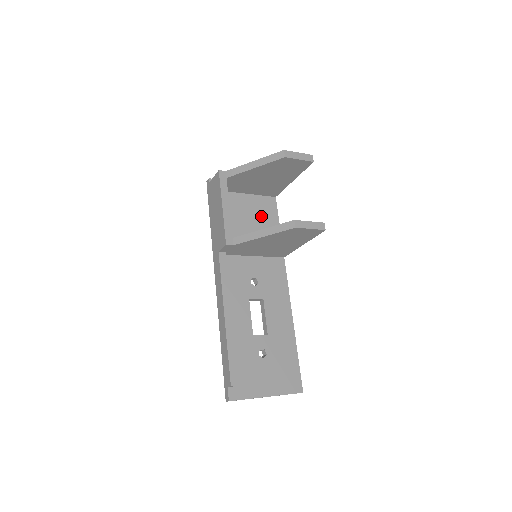
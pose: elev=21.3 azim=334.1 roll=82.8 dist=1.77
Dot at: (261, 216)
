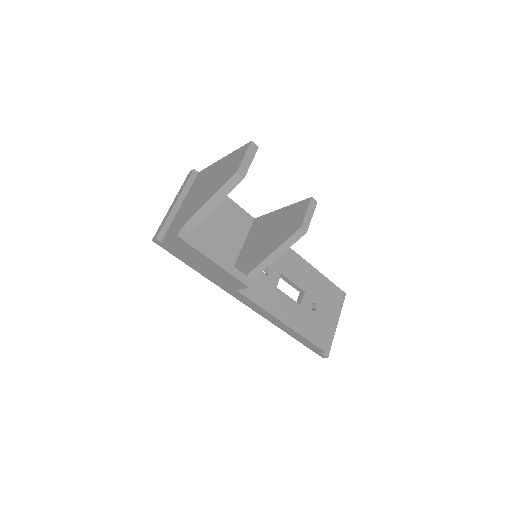
Dot at: (217, 213)
